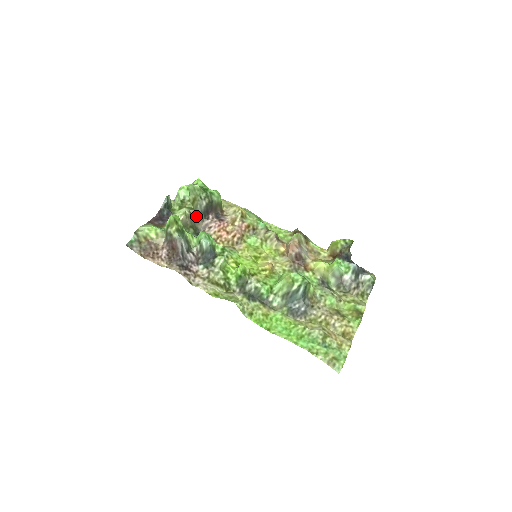
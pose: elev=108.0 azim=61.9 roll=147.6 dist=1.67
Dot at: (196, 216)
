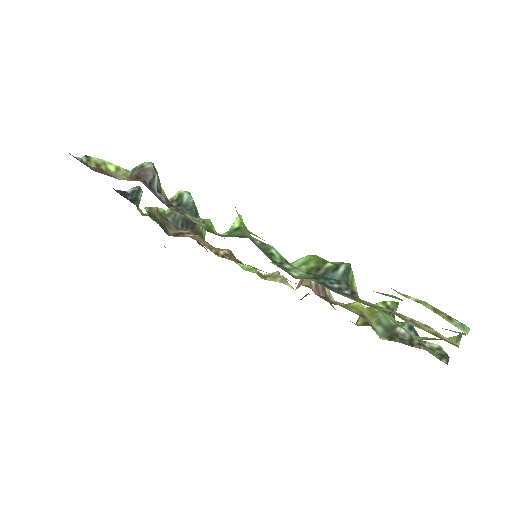
Dot at: (170, 219)
